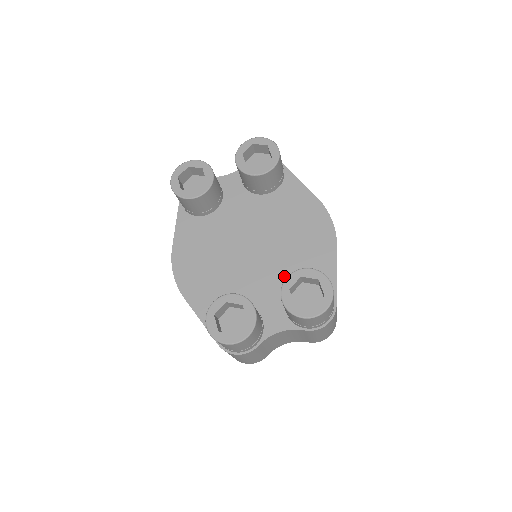
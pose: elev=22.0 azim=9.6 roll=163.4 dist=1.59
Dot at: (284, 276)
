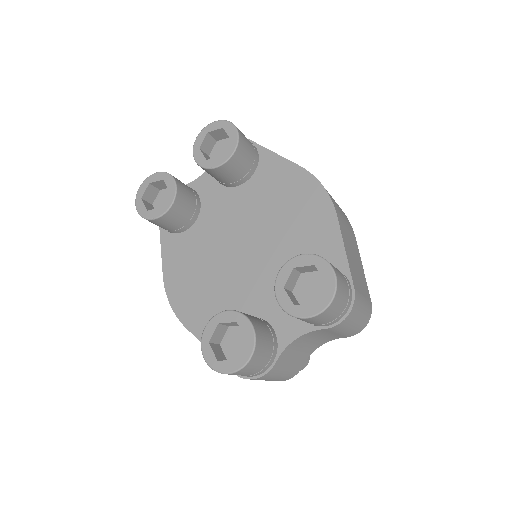
Dot at: occluded
